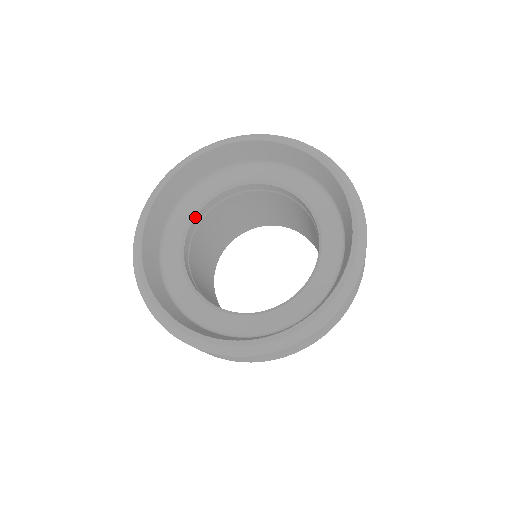
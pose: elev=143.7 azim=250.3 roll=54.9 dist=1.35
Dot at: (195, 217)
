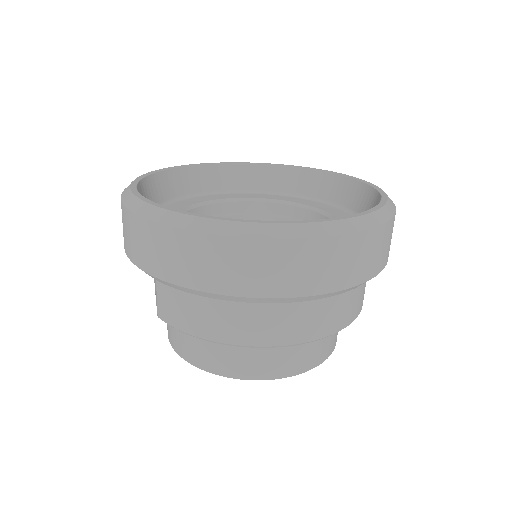
Dot at: occluded
